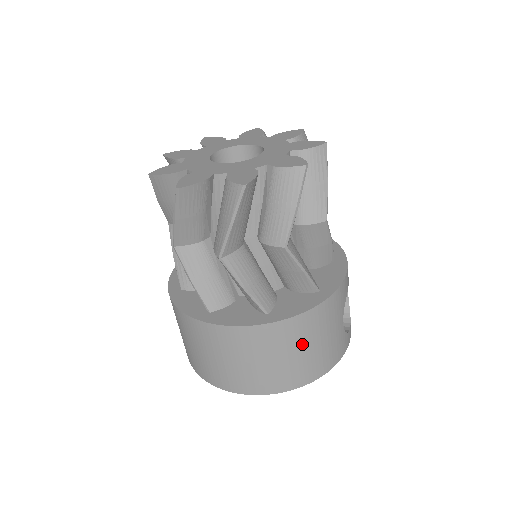
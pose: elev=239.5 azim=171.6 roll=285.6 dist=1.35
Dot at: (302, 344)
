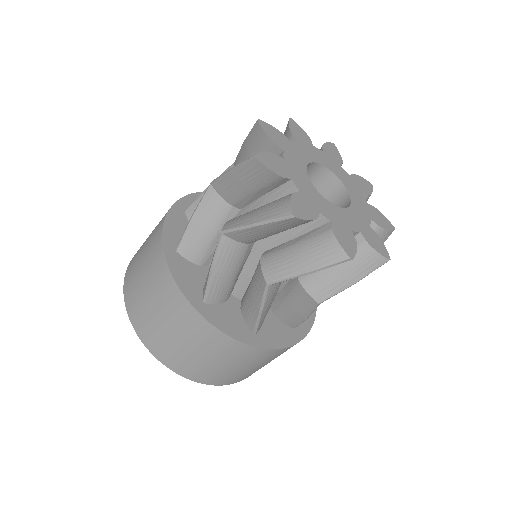
Dot at: occluded
